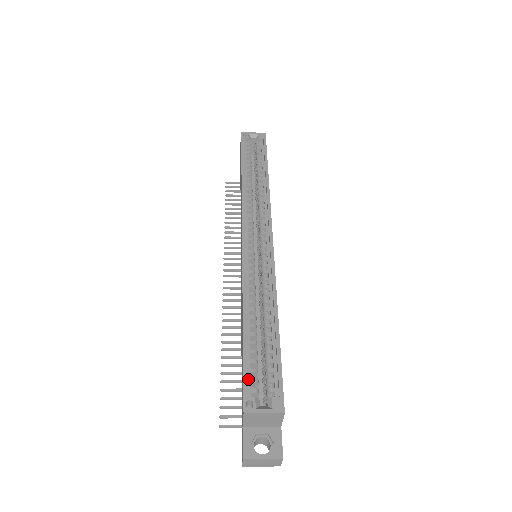
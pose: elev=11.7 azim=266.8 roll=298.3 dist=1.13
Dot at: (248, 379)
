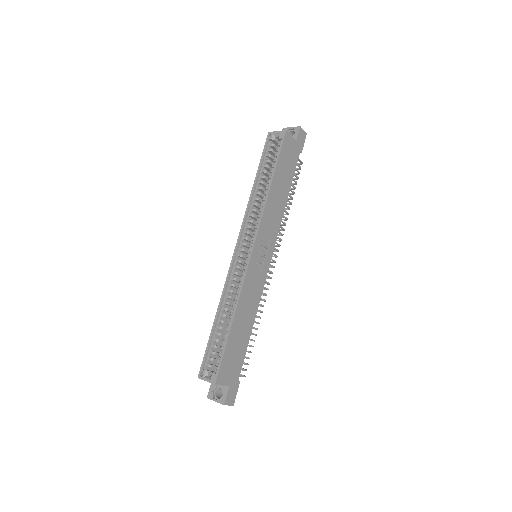
Dot at: (208, 357)
